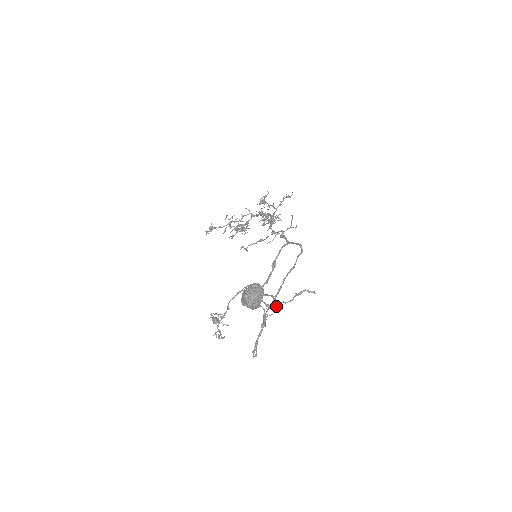
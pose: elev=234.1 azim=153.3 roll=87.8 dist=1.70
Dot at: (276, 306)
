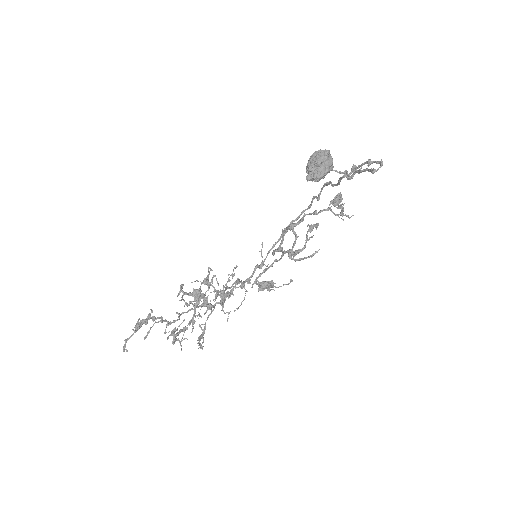
Dot at: (340, 194)
